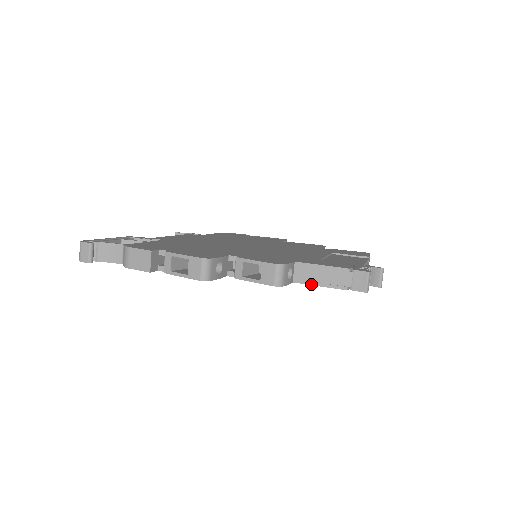
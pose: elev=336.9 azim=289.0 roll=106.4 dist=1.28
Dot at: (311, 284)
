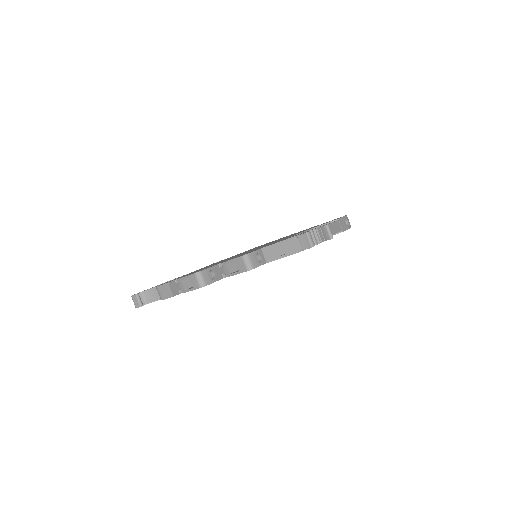
Dot at: (277, 259)
